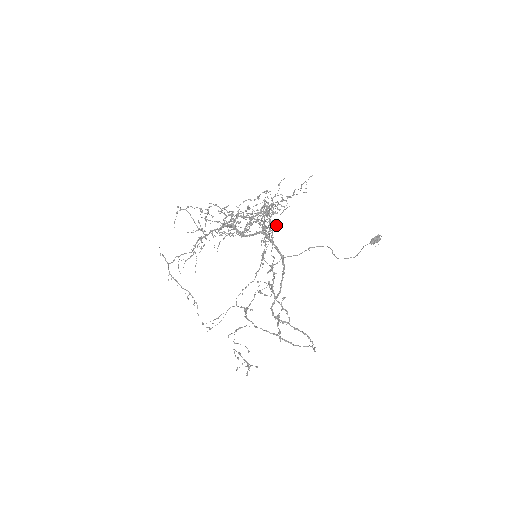
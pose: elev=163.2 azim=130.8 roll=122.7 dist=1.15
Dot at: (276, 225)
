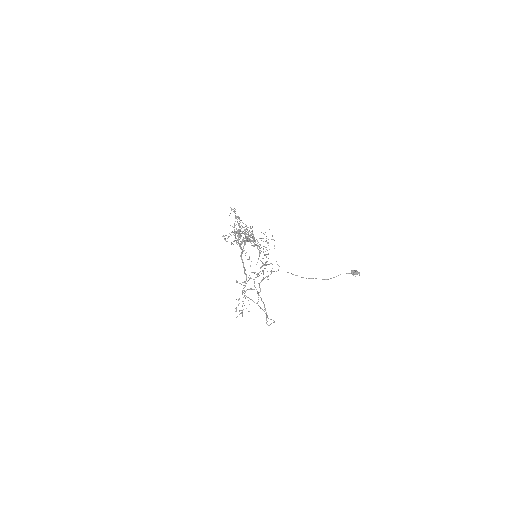
Dot at: occluded
